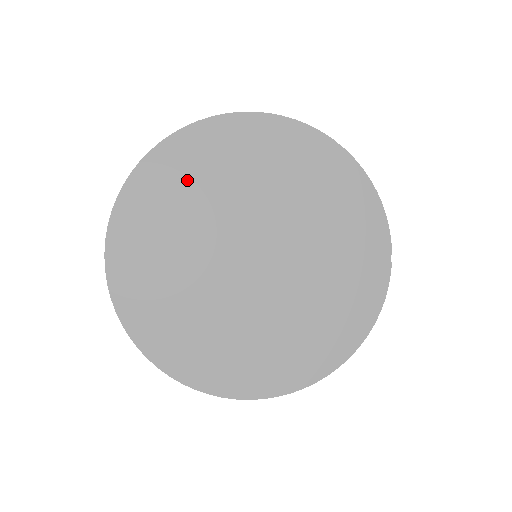
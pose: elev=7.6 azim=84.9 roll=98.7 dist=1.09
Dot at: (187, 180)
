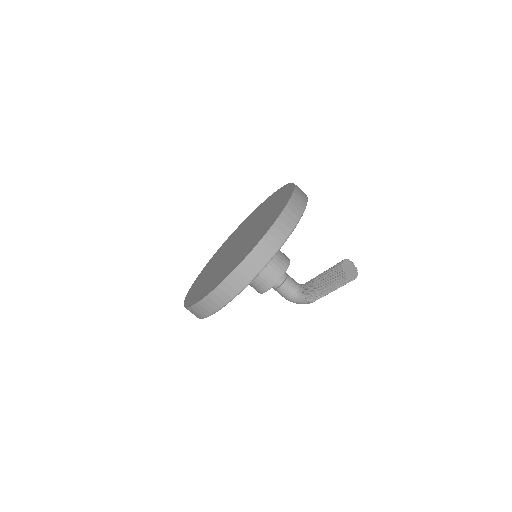
Dot at: occluded
